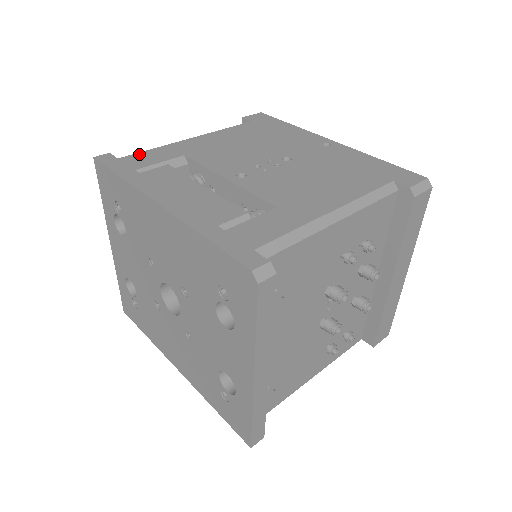
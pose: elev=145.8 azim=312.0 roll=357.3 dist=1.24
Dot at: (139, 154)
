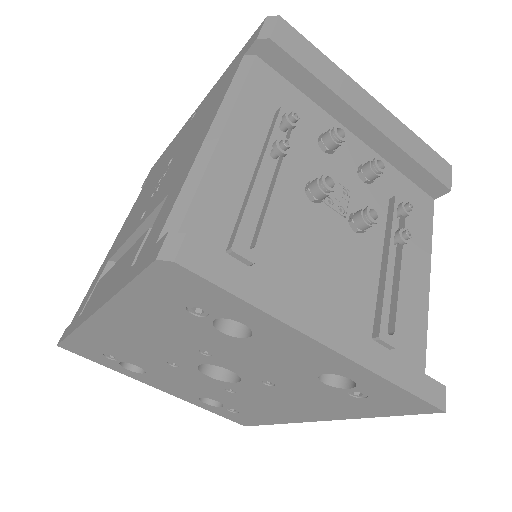
Dot at: (82, 302)
